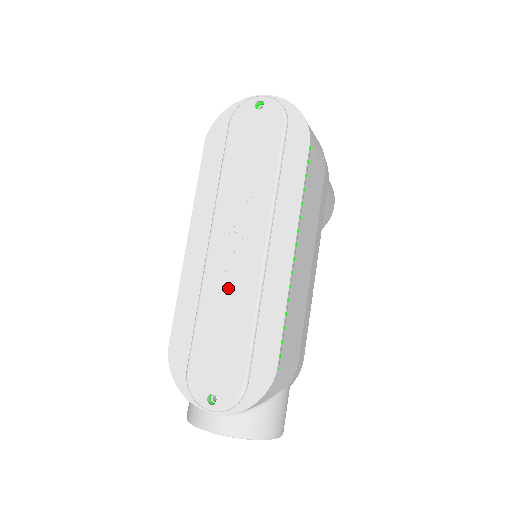
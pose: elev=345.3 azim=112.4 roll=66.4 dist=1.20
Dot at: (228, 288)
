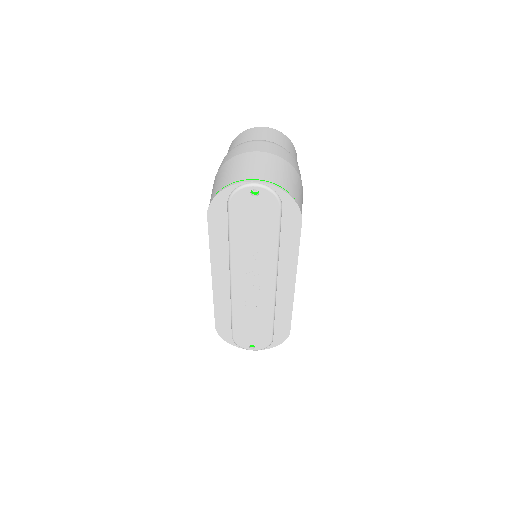
Dot at: (252, 303)
